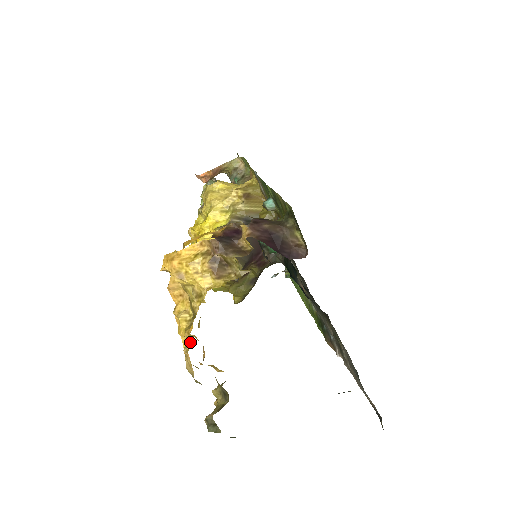
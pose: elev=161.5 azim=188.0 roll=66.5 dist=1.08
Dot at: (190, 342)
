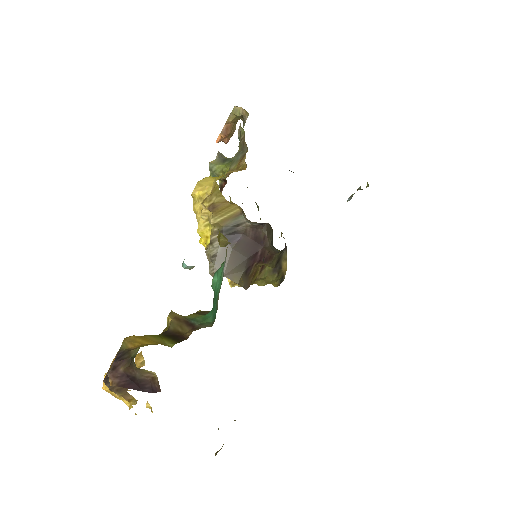
Dot at: occluded
